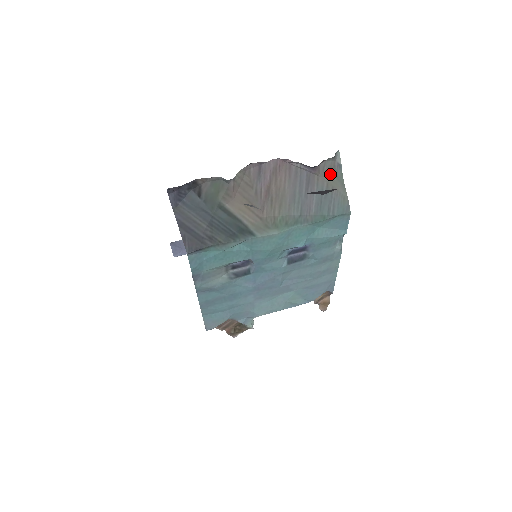
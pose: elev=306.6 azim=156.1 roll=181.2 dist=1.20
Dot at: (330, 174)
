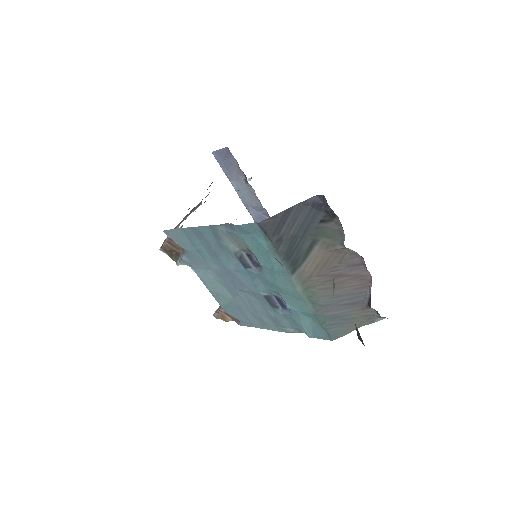
Dot at: (364, 317)
